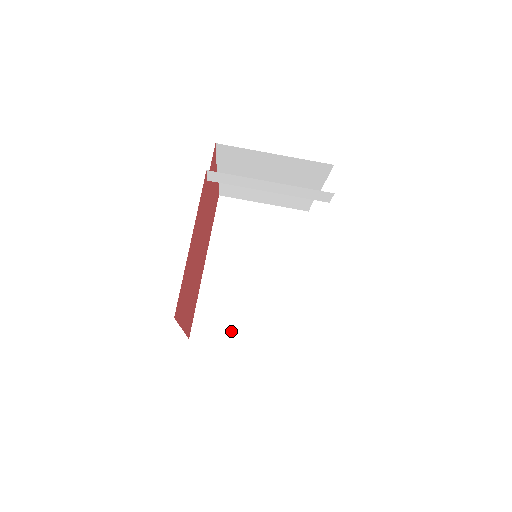
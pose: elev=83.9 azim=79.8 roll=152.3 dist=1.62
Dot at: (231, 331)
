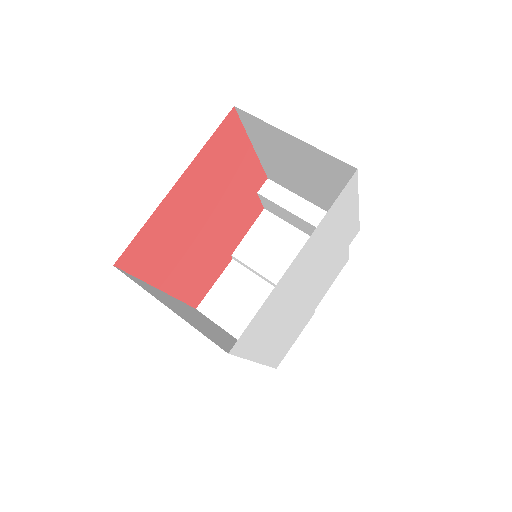
Dot at: (165, 302)
